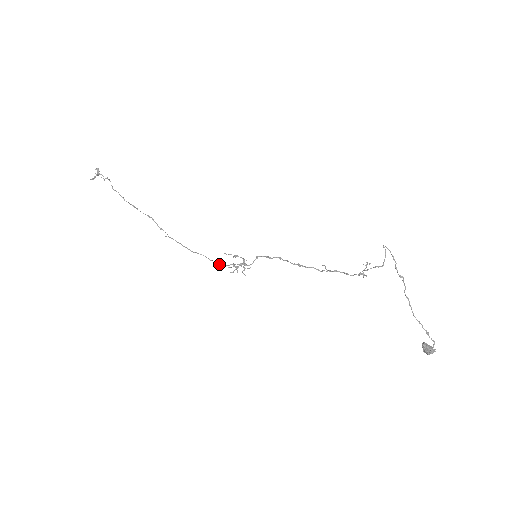
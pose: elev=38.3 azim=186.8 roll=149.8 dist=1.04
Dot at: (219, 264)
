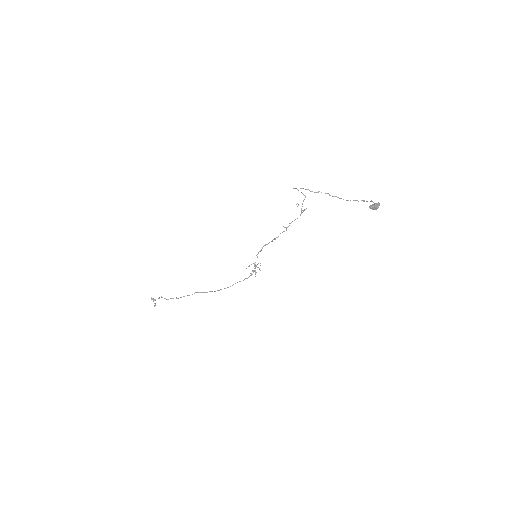
Dot at: (247, 278)
